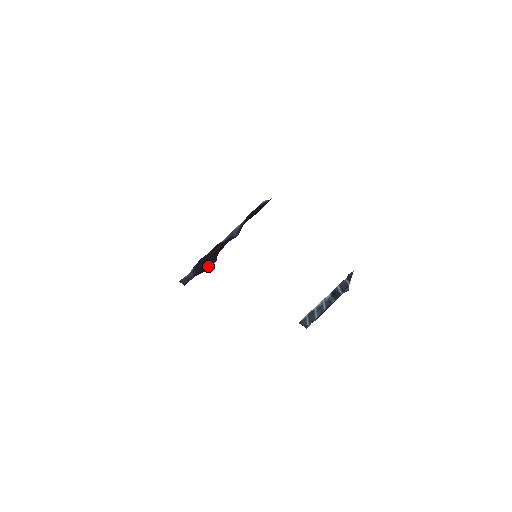
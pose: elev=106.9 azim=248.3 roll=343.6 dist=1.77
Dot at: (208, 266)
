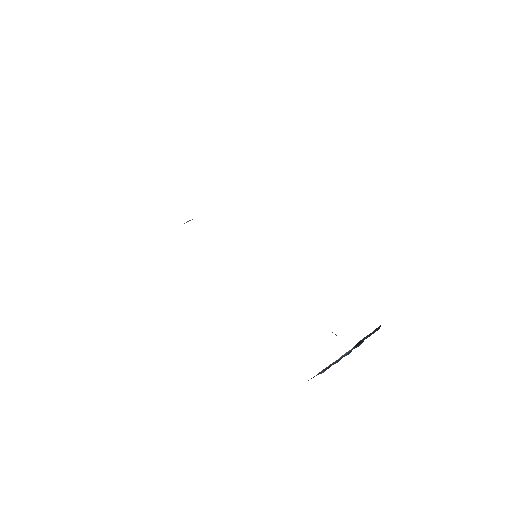
Dot at: occluded
